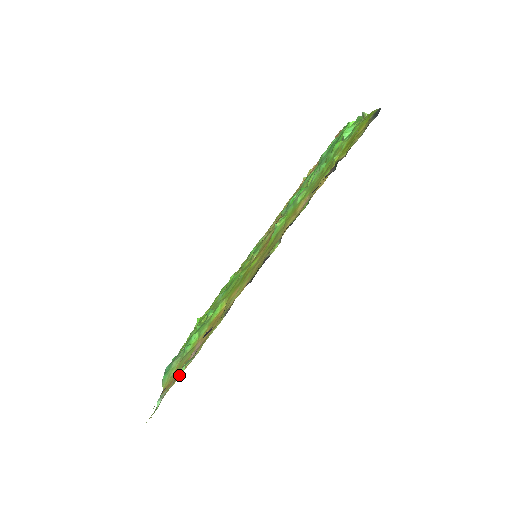
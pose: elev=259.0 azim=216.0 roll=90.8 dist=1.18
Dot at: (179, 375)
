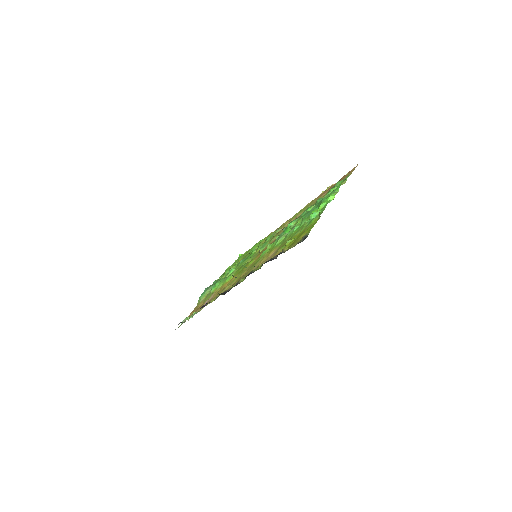
Dot at: (196, 311)
